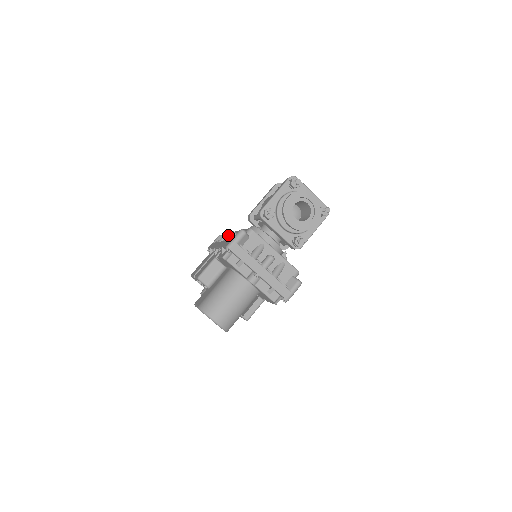
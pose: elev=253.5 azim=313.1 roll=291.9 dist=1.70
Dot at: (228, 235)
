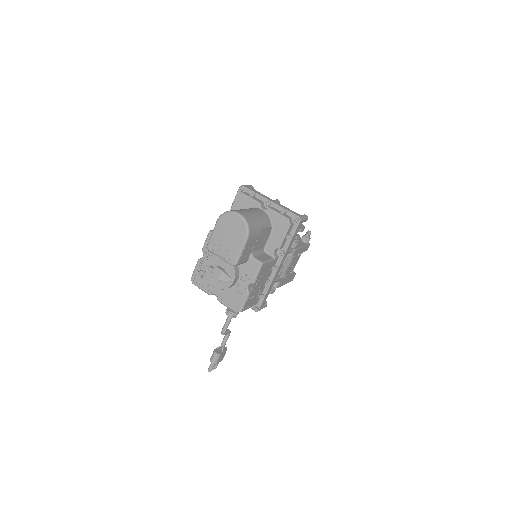
Dot at: occluded
